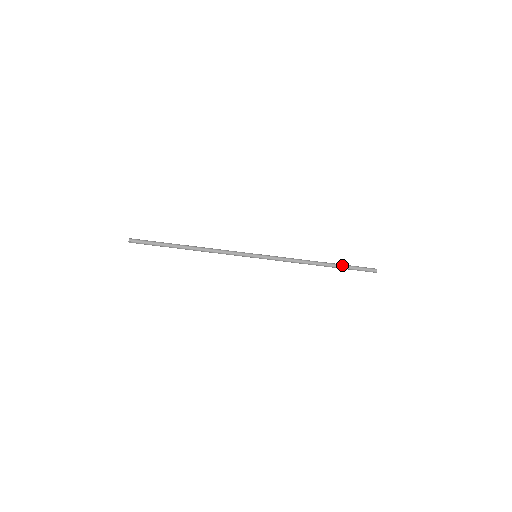
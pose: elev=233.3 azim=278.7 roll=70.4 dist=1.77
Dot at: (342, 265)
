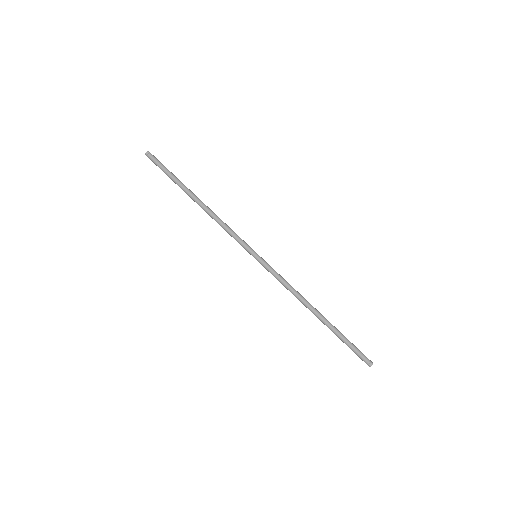
Dot at: (338, 330)
